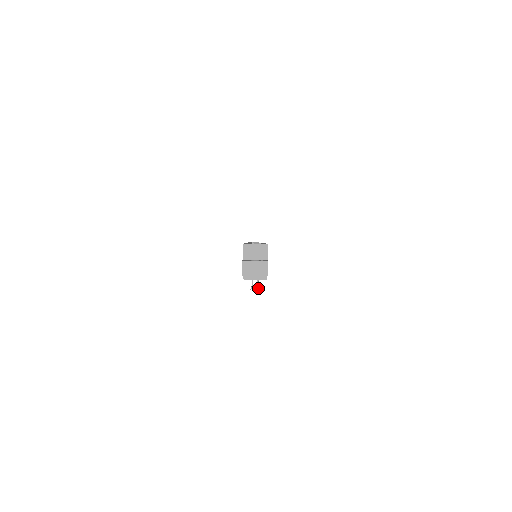
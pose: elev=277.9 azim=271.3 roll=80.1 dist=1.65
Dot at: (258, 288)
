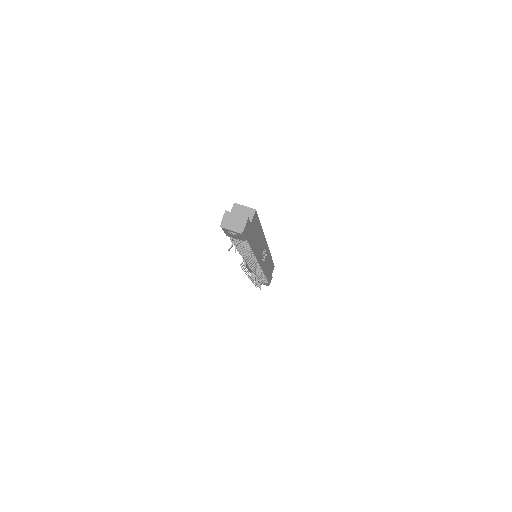
Dot at: (235, 250)
